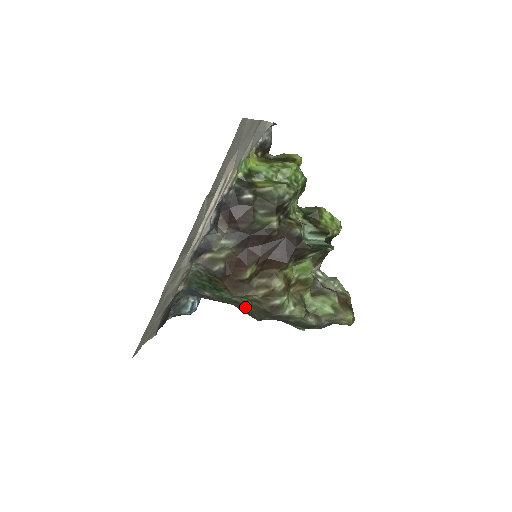
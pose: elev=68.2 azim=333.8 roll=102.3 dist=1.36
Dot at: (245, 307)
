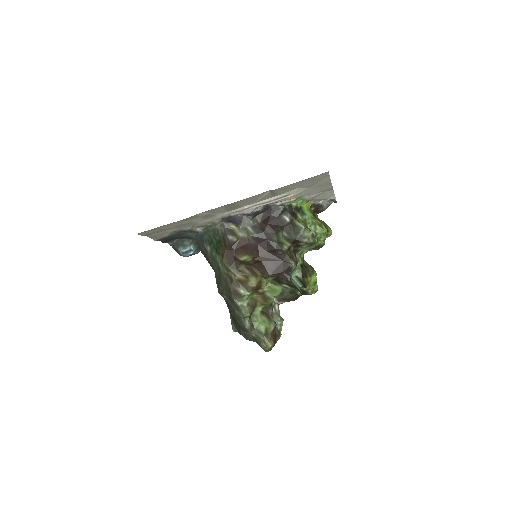
Dot at: (221, 277)
